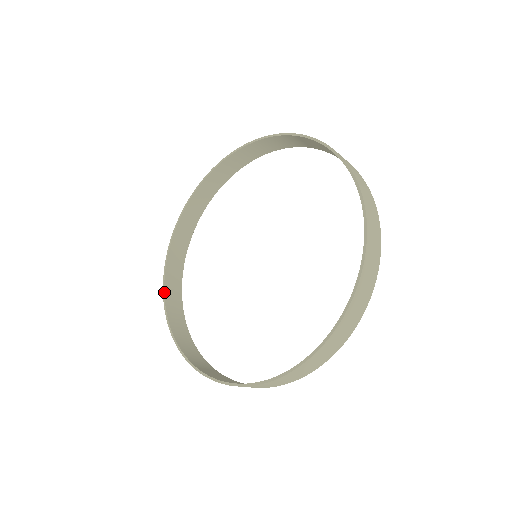
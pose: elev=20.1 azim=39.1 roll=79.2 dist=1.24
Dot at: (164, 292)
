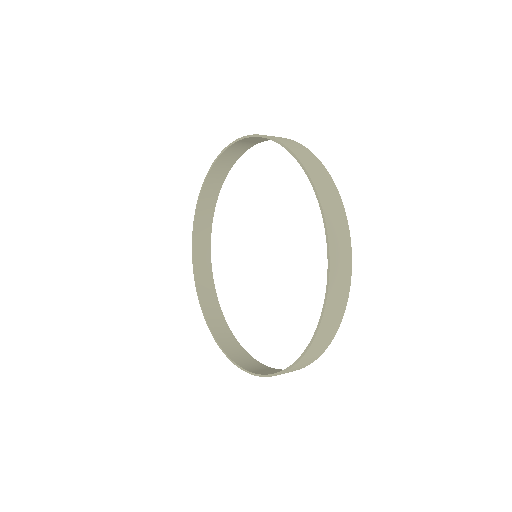
Dot at: (220, 347)
